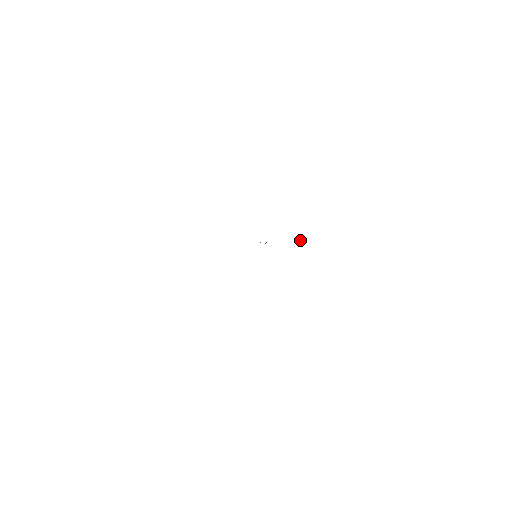
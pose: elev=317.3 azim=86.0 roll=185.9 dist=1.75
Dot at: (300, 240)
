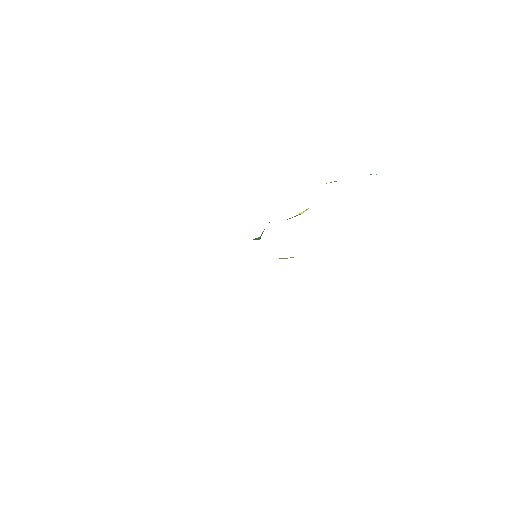
Dot at: (304, 211)
